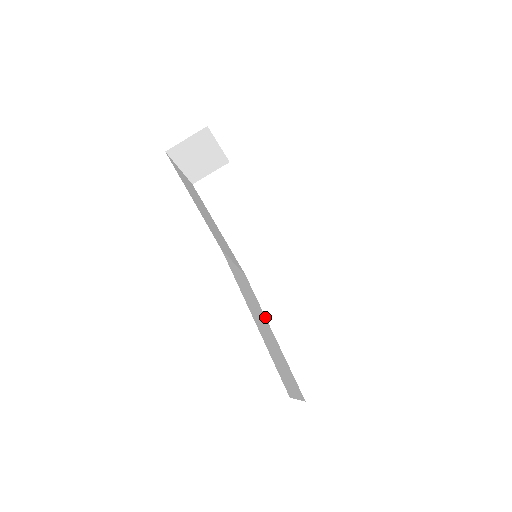
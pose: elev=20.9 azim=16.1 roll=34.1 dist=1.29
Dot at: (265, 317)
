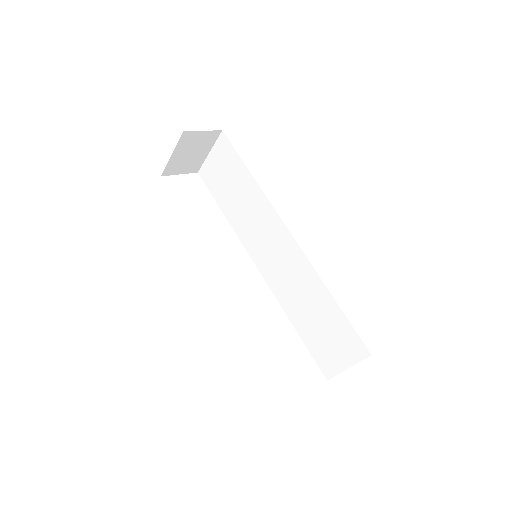
Dot at: occluded
